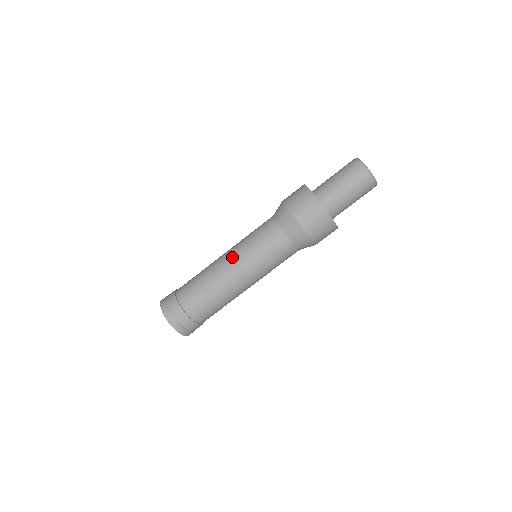
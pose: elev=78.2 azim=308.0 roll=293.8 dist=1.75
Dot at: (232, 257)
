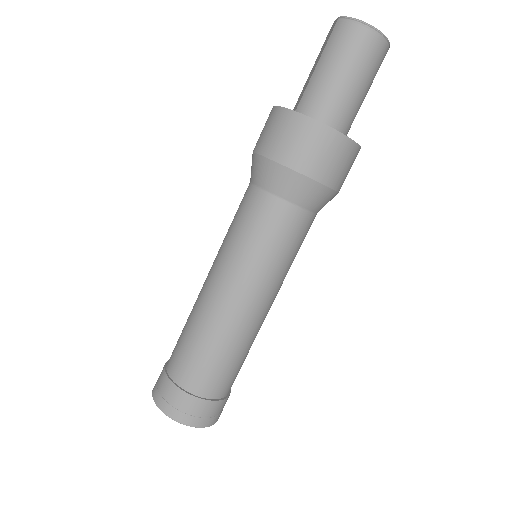
Dot at: (232, 285)
